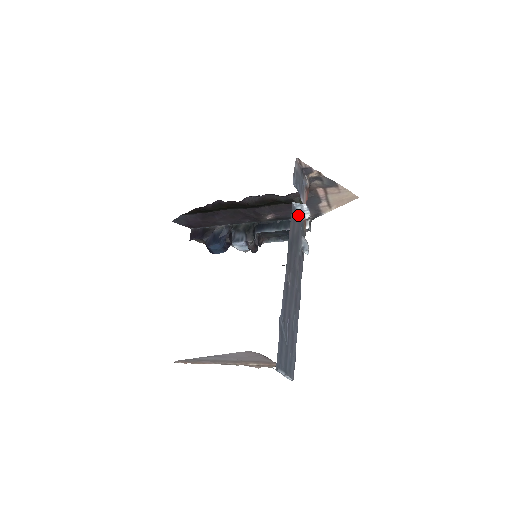
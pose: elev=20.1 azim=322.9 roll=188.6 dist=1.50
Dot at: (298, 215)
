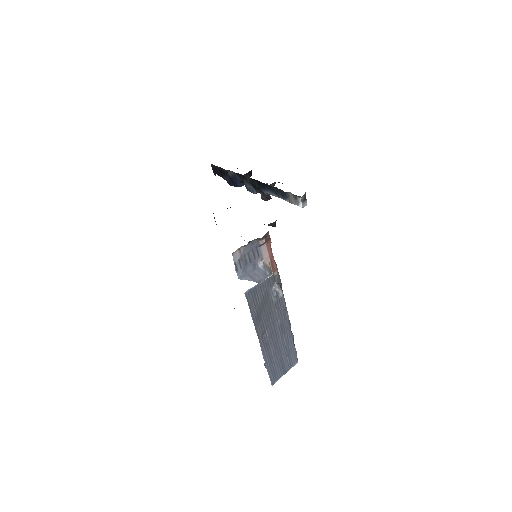
Dot at: (259, 284)
